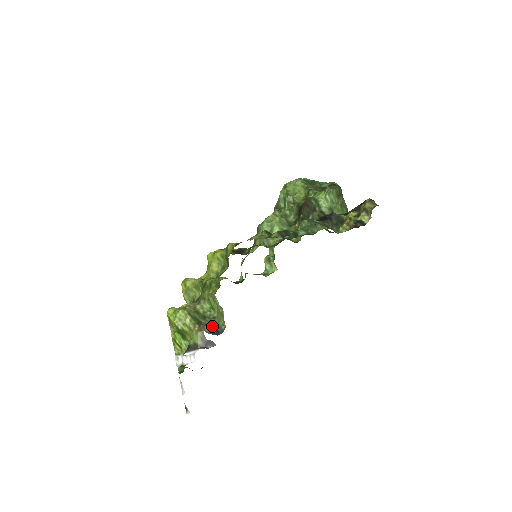
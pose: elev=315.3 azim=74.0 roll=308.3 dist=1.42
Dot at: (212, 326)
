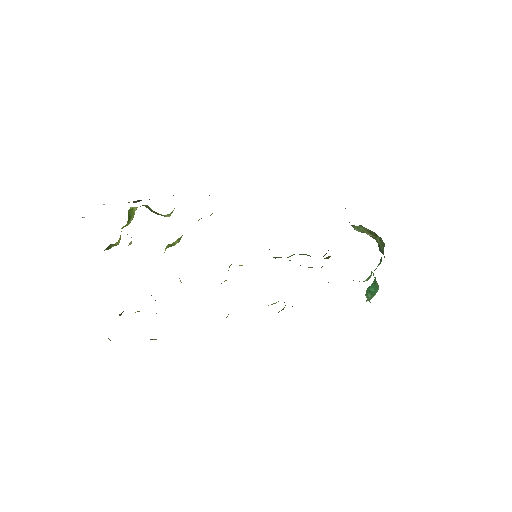
Dot at: occluded
